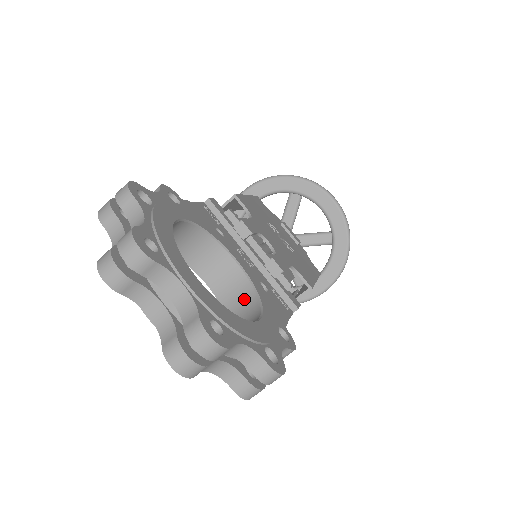
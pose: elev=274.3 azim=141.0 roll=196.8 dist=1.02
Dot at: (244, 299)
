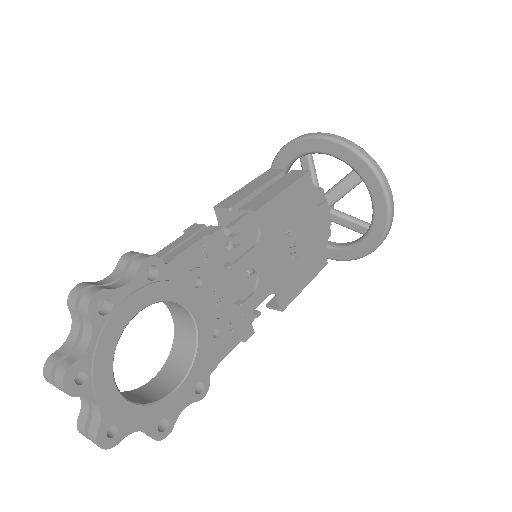
Dot at: (187, 347)
